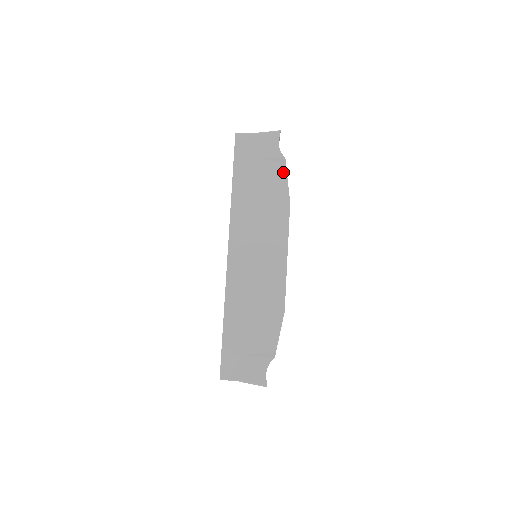
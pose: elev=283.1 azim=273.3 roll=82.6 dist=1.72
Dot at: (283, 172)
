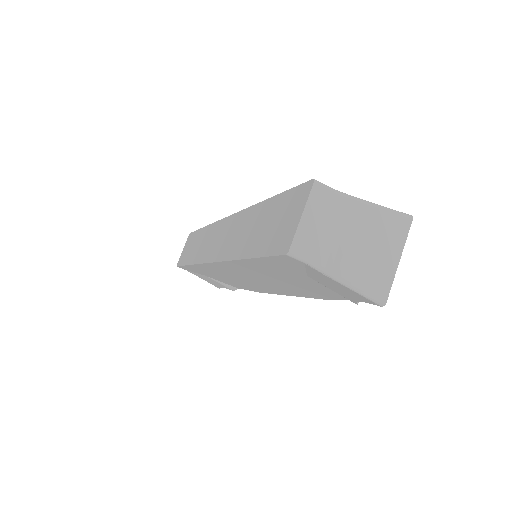
Dot at: (342, 297)
